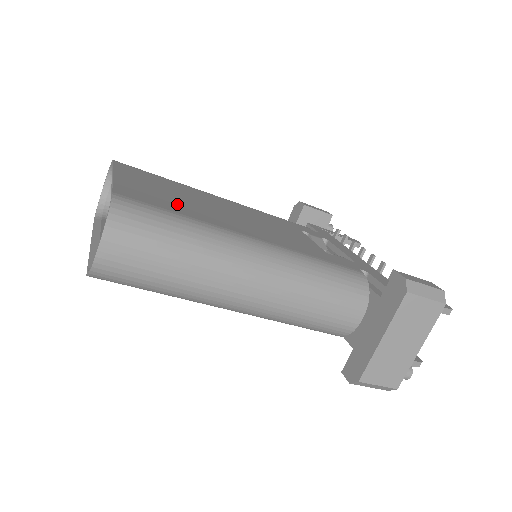
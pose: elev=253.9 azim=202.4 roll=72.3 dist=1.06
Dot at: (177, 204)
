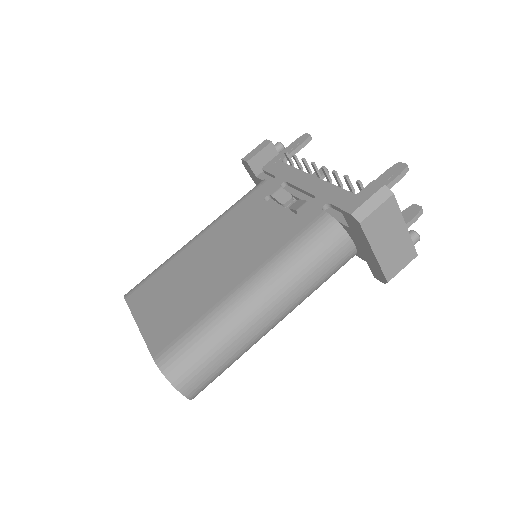
Dot at: (184, 309)
